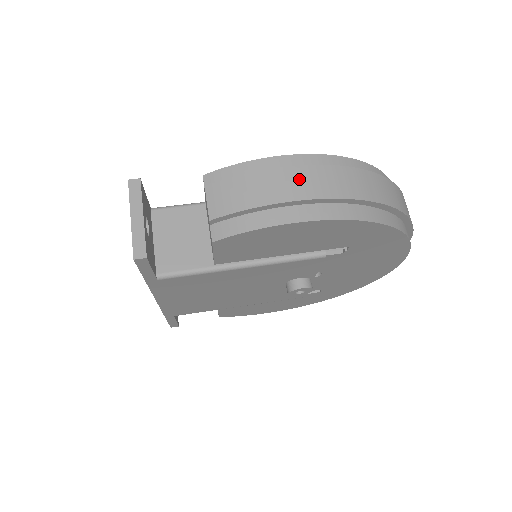
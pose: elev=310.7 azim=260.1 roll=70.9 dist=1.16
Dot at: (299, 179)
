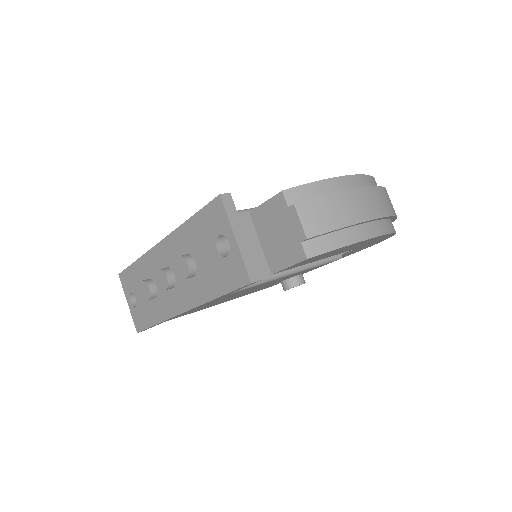
Dot at: (367, 200)
